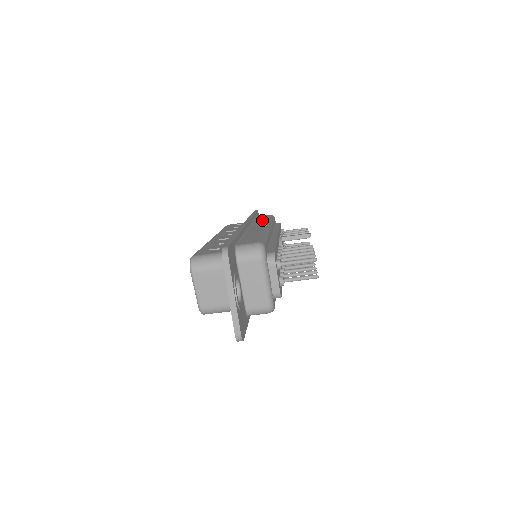
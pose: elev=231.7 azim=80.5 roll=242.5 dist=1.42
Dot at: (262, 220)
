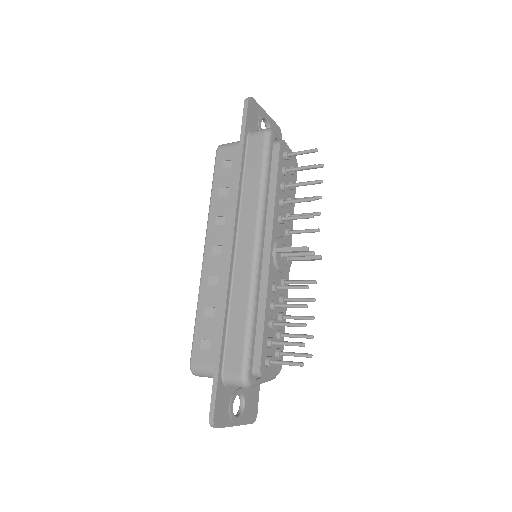
Dot at: (252, 192)
